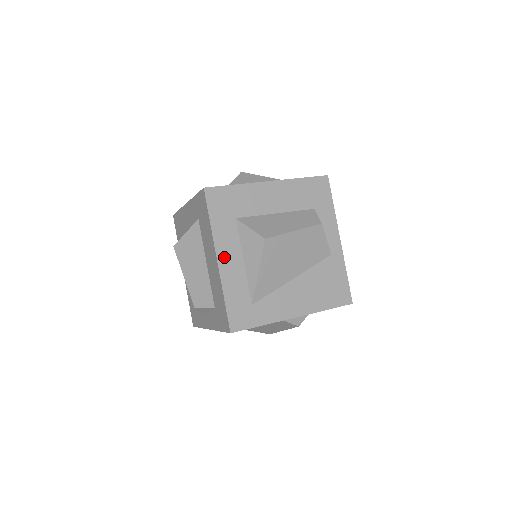
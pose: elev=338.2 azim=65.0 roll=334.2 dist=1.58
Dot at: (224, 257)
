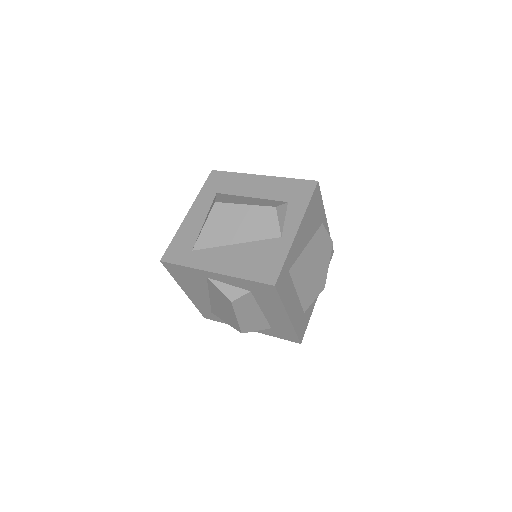
Dot at: occluded
